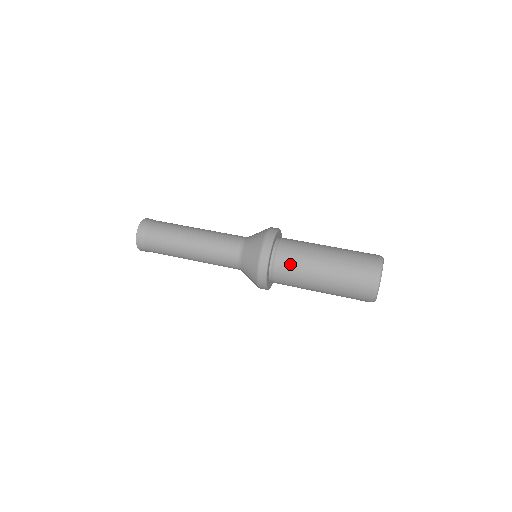
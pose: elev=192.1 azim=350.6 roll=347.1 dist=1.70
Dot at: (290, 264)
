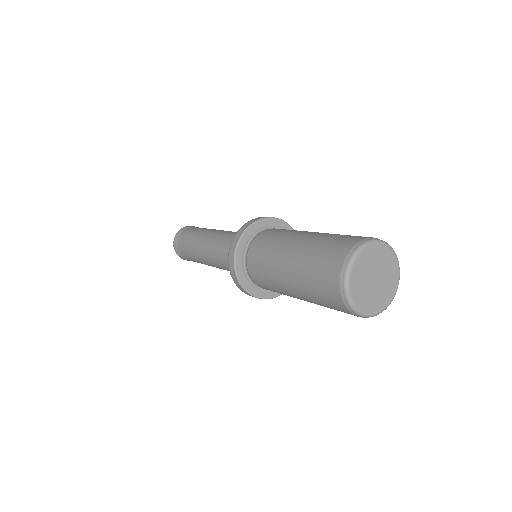
Dot at: (258, 265)
